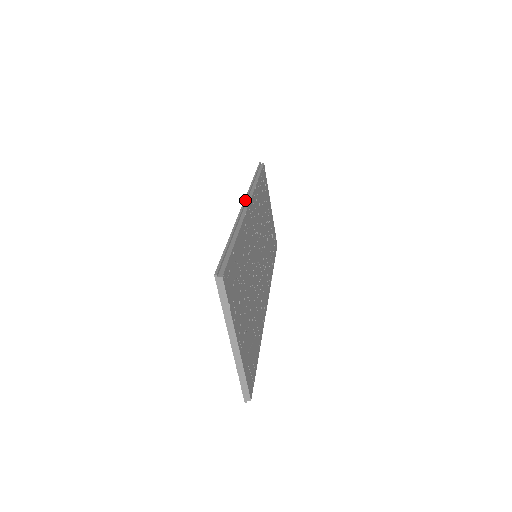
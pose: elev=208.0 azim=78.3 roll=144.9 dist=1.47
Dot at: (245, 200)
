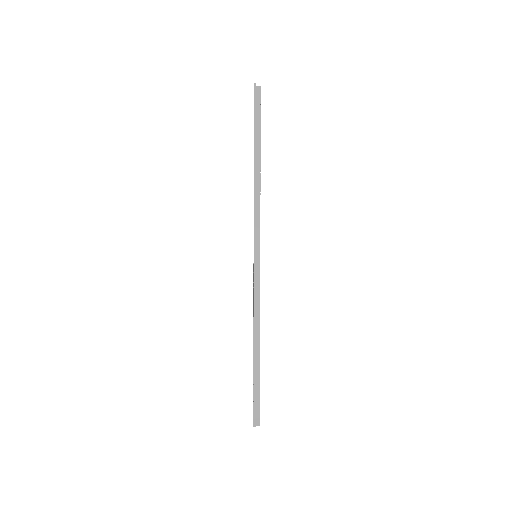
Dot at: (255, 248)
